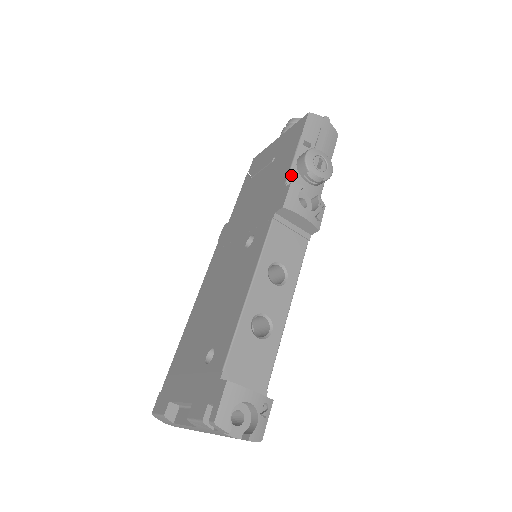
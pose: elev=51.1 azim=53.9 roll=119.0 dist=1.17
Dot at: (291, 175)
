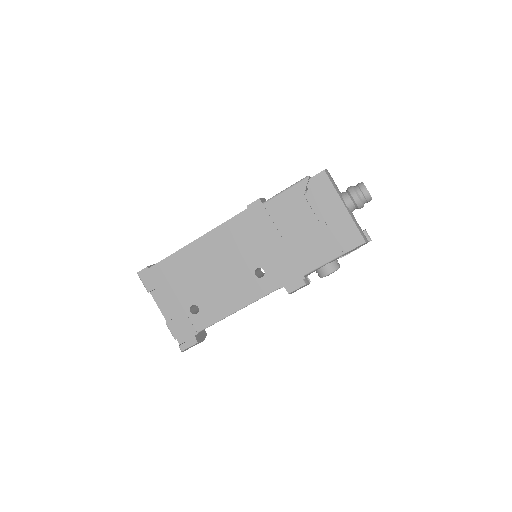
Dot at: occluded
